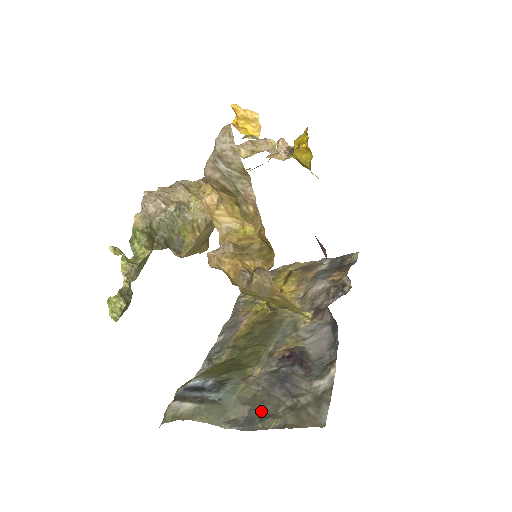
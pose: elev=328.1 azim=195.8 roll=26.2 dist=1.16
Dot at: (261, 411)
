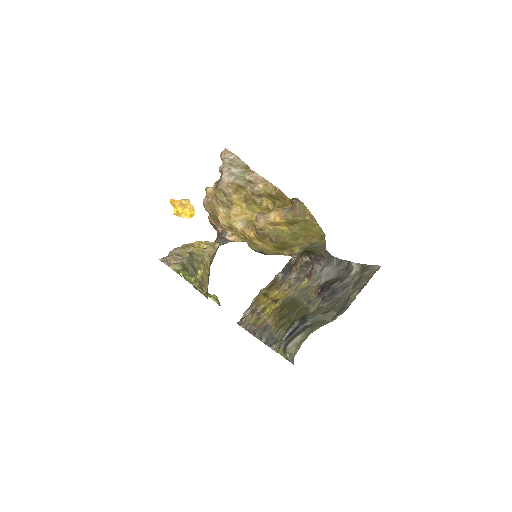
Dot at: (341, 303)
